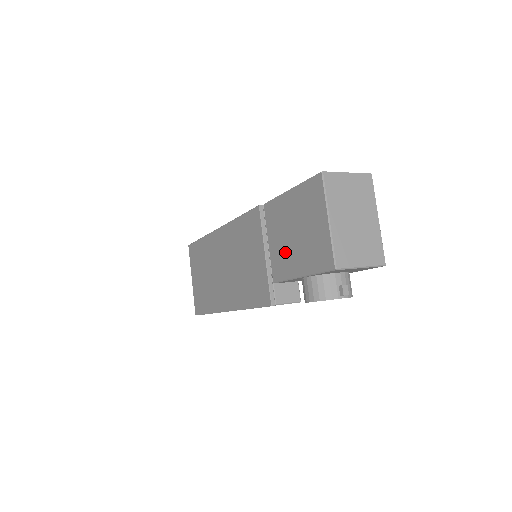
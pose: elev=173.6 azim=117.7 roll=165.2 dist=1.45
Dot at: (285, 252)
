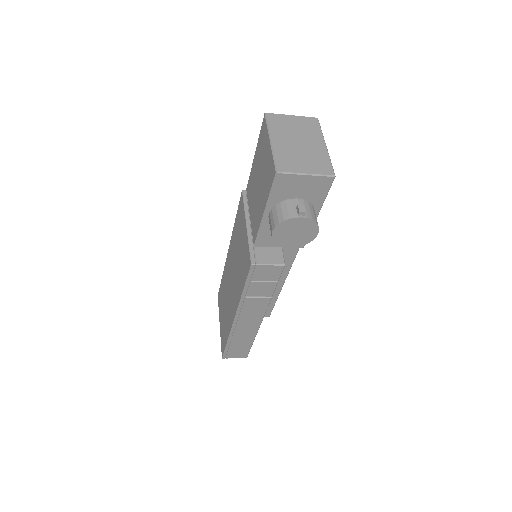
Dot at: (256, 207)
